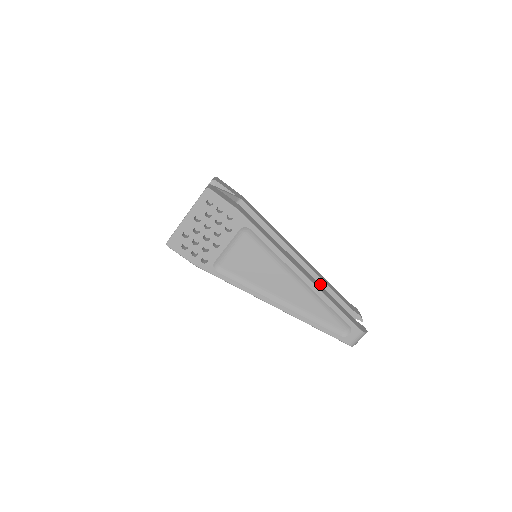
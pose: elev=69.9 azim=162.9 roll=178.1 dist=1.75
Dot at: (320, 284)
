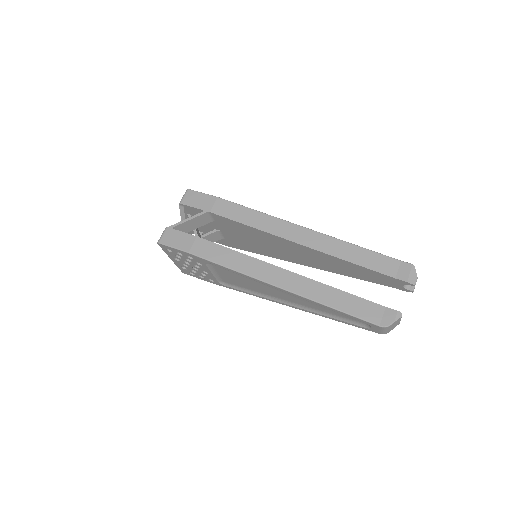
Dot at: (339, 261)
